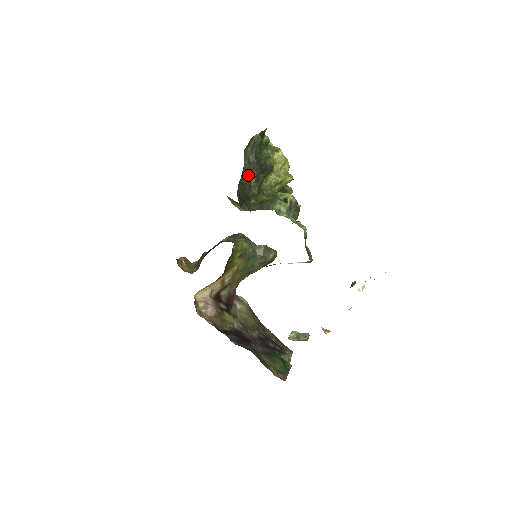
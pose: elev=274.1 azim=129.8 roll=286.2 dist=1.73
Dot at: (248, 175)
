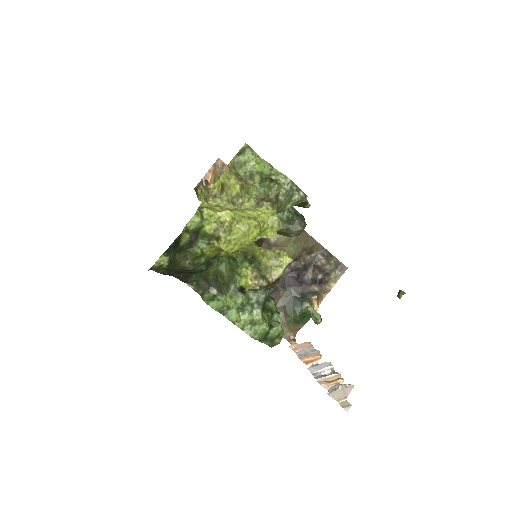
Dot at: occluded
